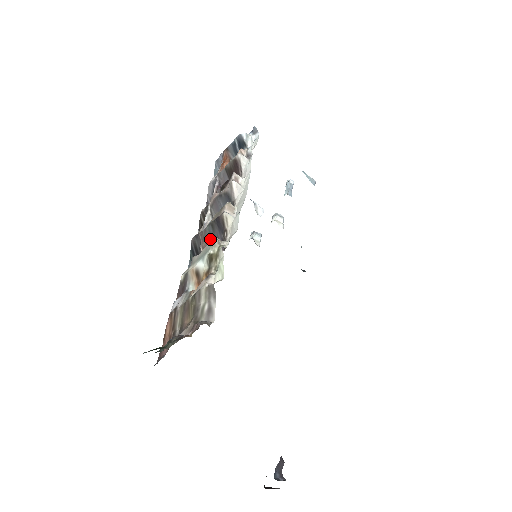
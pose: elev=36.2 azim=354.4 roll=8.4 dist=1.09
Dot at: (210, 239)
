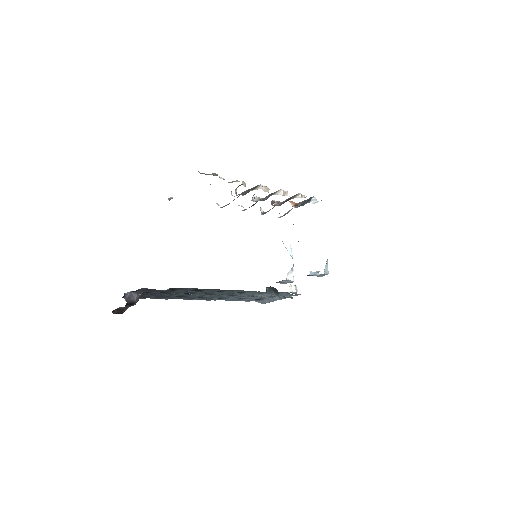
Dot at: (244, 192)
